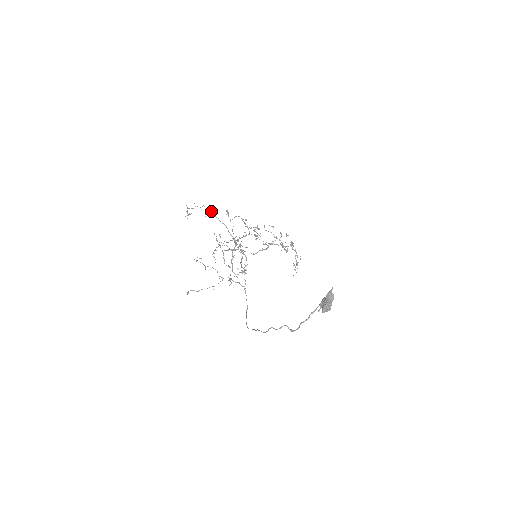
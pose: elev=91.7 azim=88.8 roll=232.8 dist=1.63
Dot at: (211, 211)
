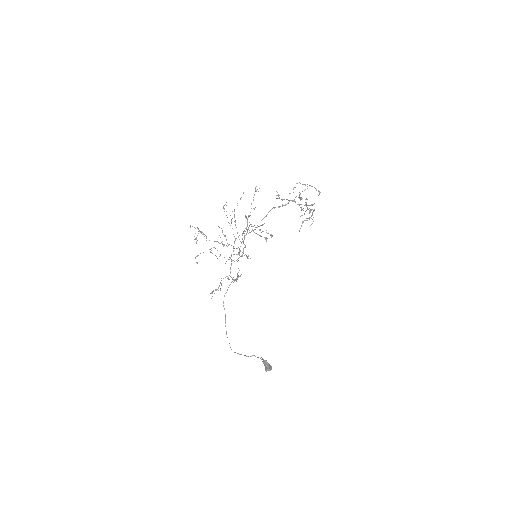
Dot at: occluded
